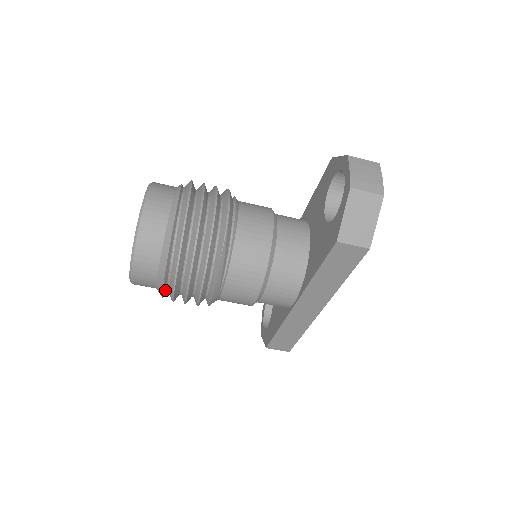
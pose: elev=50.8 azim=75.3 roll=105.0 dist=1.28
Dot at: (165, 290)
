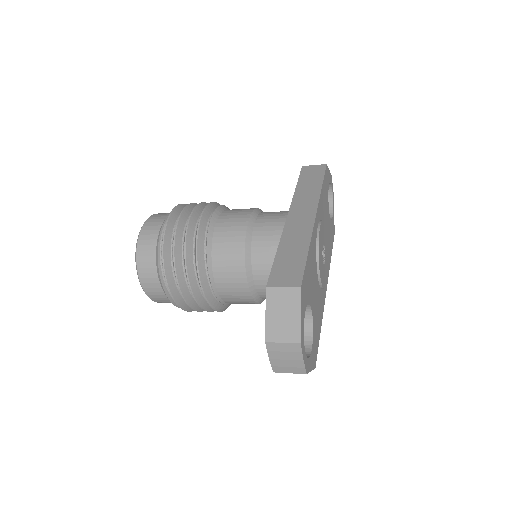
Dot at: occluded
